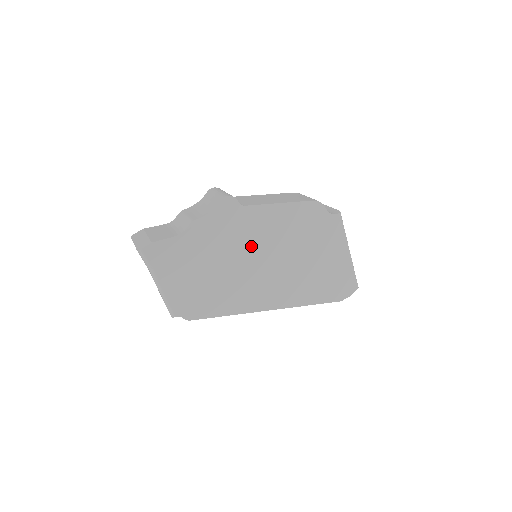
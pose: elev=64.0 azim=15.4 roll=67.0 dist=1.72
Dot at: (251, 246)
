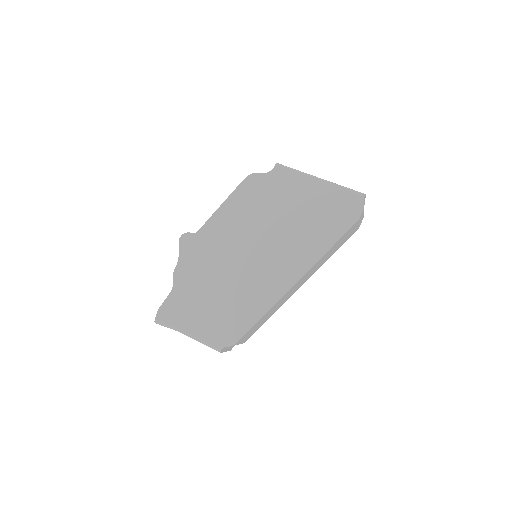
Dot at: (229, 251)
